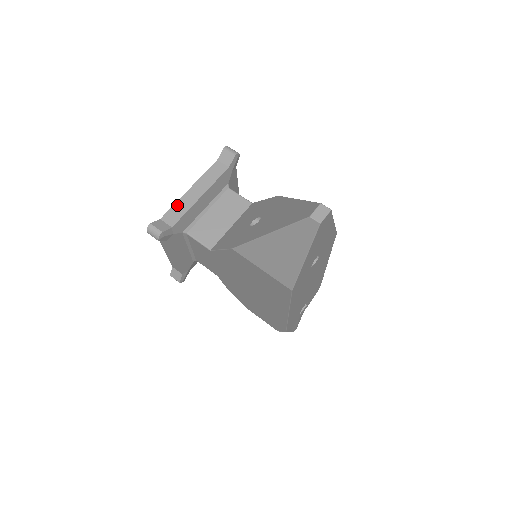
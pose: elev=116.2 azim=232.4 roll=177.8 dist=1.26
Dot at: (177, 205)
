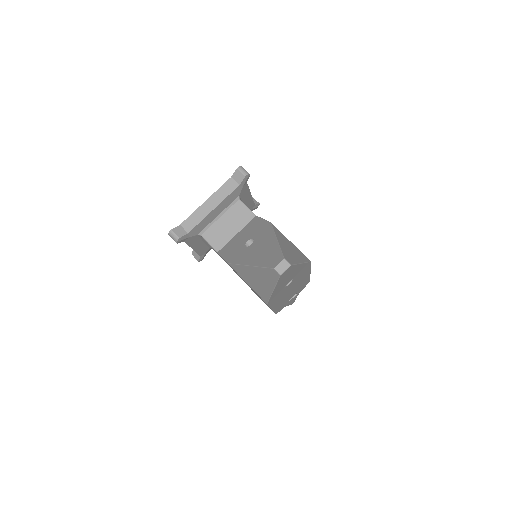
Dot at: (194, 214)
